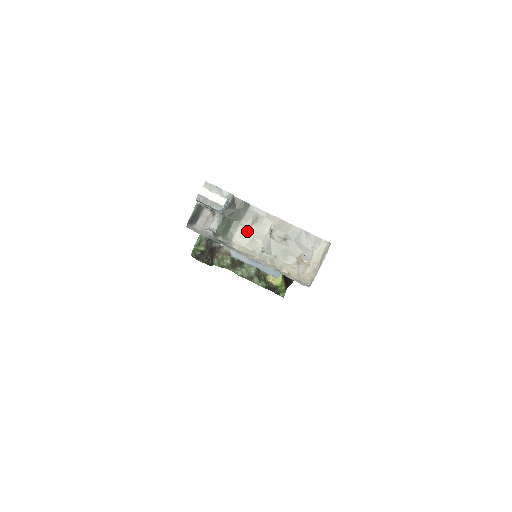
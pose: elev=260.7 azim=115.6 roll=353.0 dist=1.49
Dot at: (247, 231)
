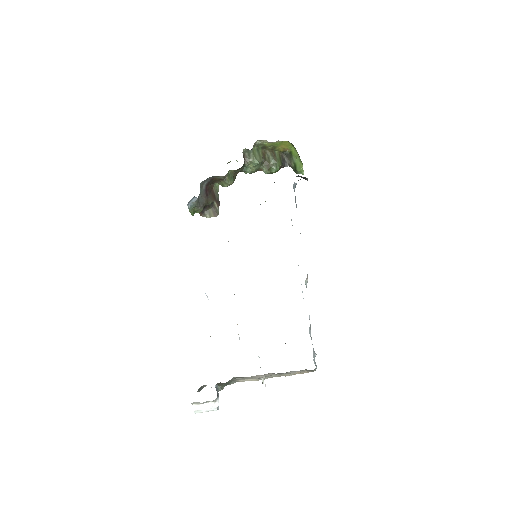
Dot at: occluded
